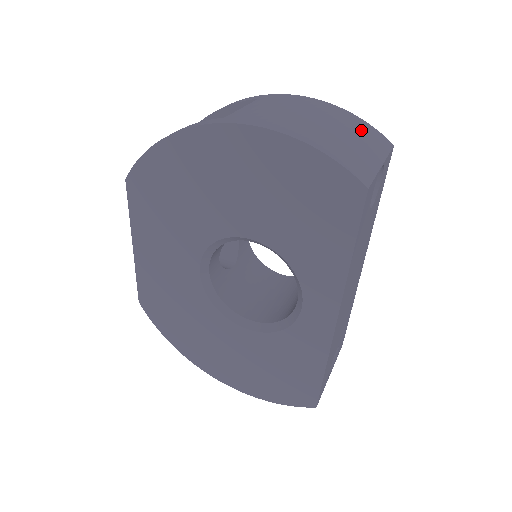
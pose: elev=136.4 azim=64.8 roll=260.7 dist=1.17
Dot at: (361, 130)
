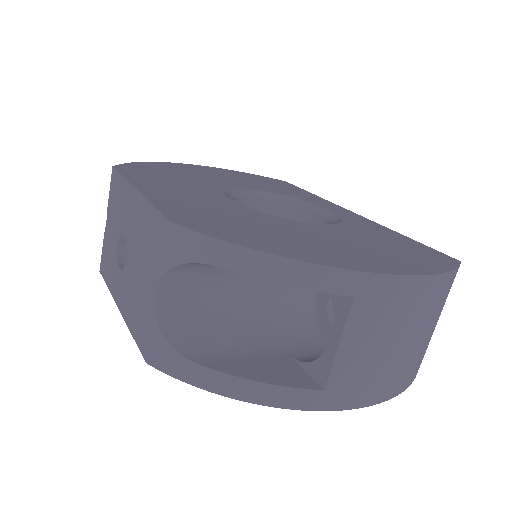
Dot at: occluded
